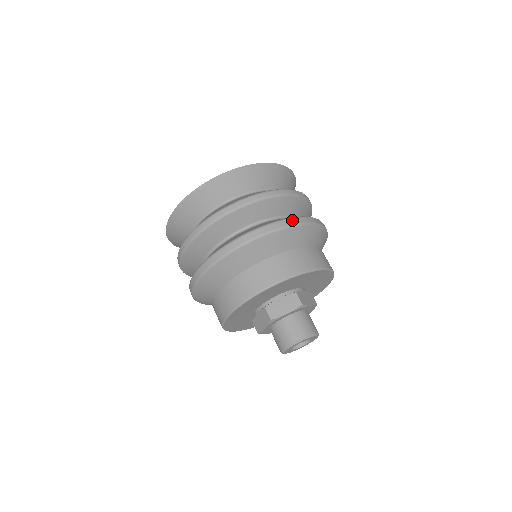
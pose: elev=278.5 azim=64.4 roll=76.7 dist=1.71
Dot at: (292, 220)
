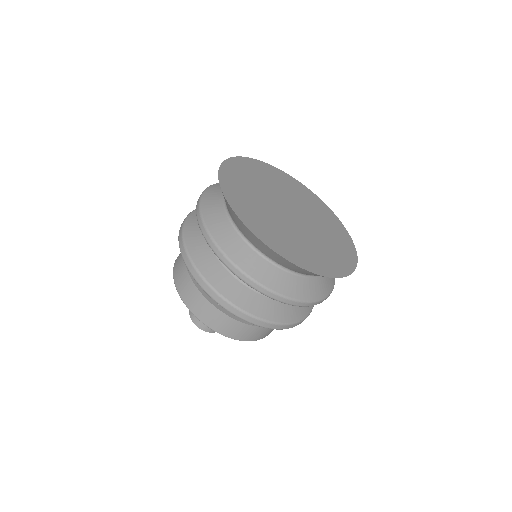
Dot at: (293, 325)
